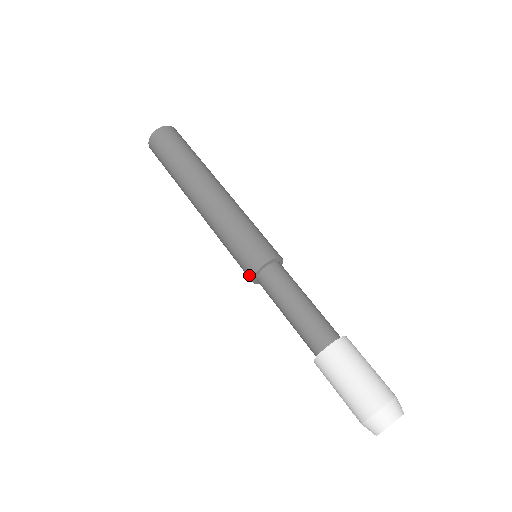
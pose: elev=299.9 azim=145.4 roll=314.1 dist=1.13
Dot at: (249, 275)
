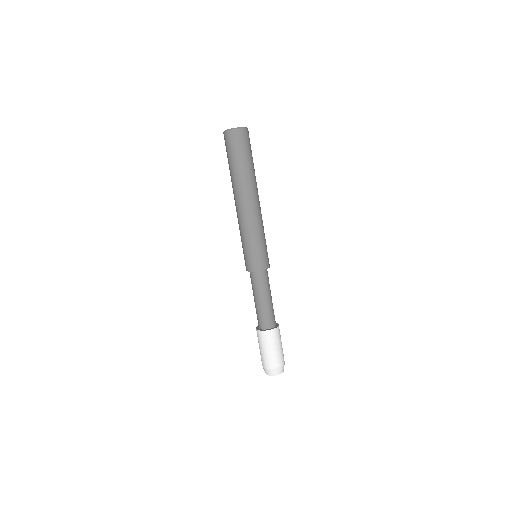
Dot at: (246, 268)
